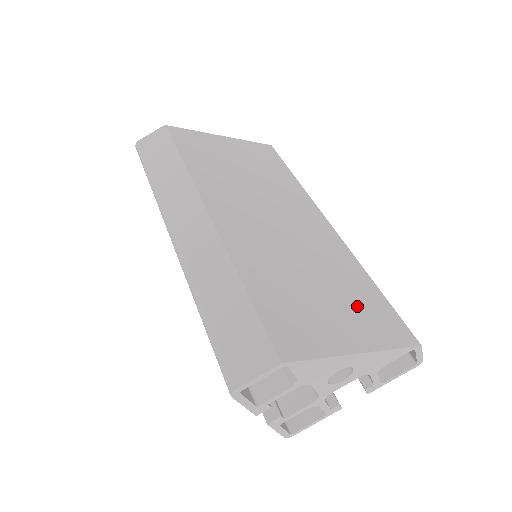
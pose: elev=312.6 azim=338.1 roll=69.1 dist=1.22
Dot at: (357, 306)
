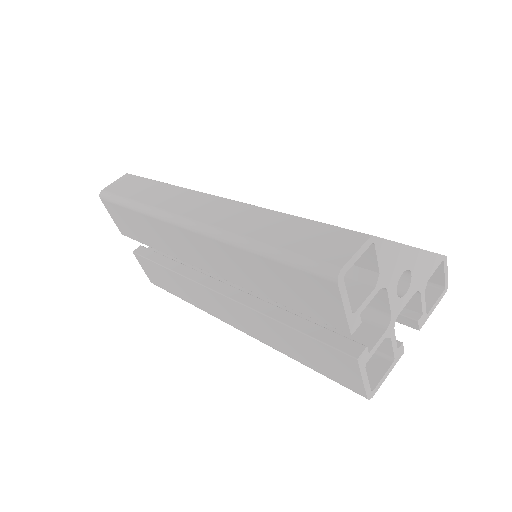
Dot at: occluded
